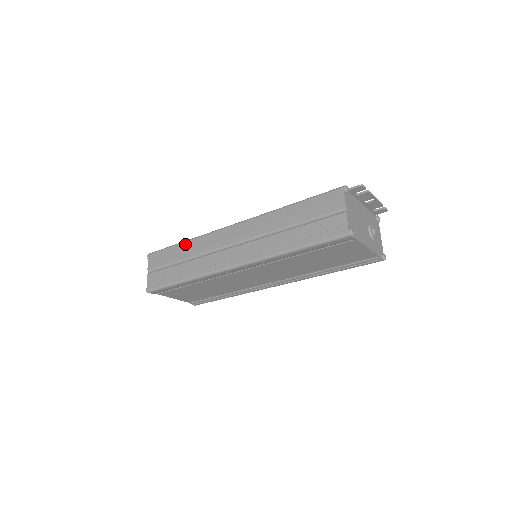
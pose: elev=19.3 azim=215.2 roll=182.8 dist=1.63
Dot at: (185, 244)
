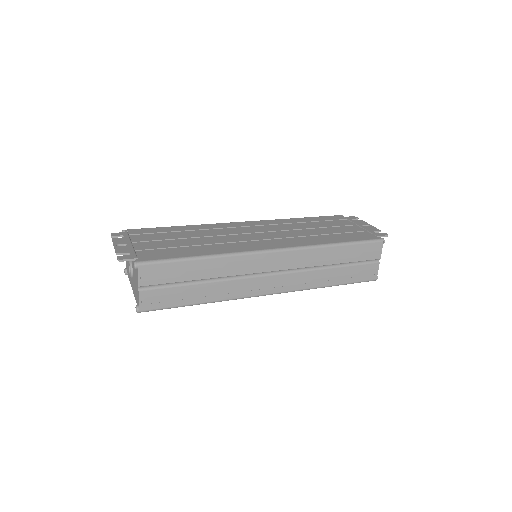
Dot at: (207, 262)
